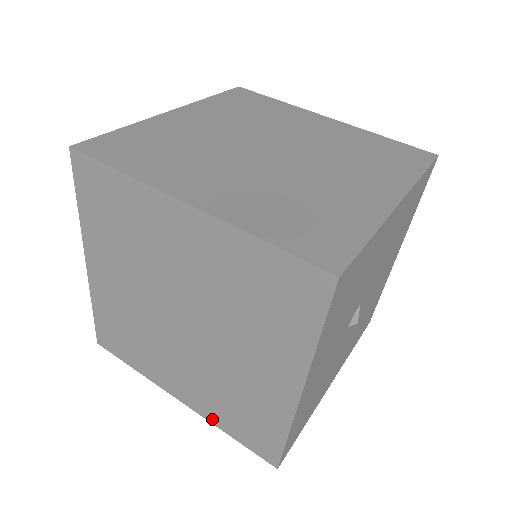
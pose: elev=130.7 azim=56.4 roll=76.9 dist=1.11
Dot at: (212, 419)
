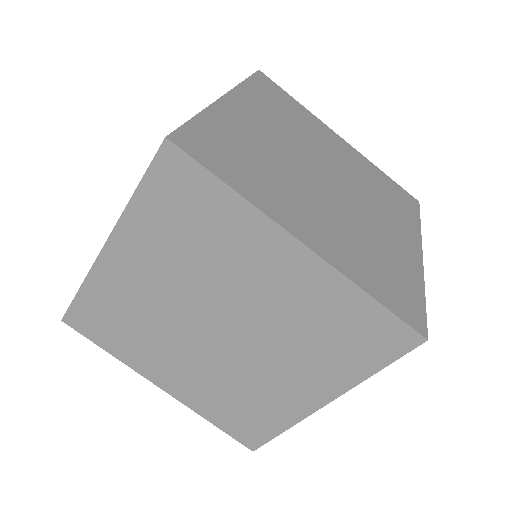
Dot at: (197, 408)
